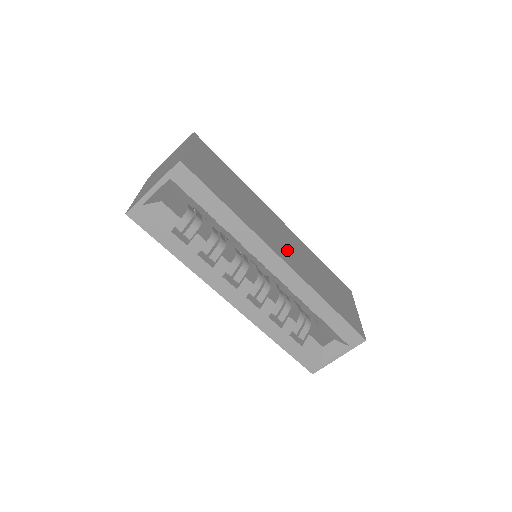
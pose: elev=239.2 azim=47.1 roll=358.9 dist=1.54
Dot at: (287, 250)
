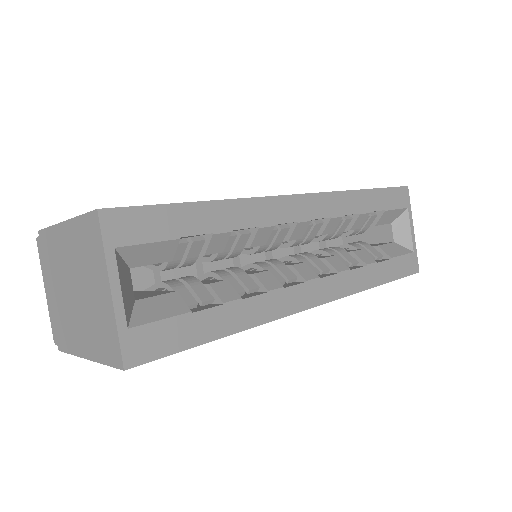
Dot at: occluded
